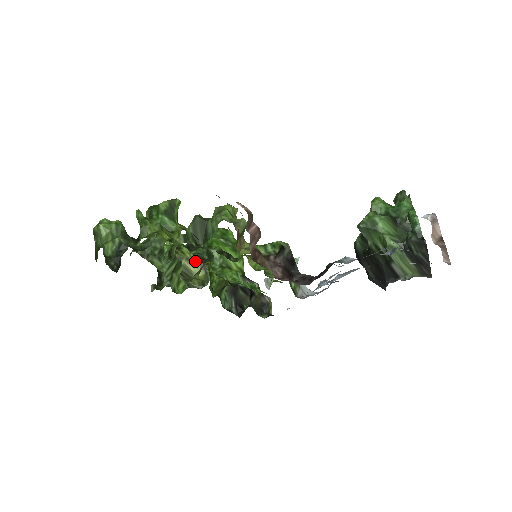
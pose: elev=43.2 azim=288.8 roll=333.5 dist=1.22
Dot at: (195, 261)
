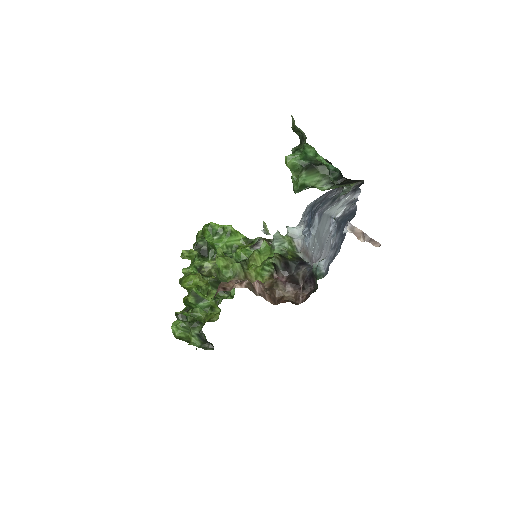
Dot at: occluded
